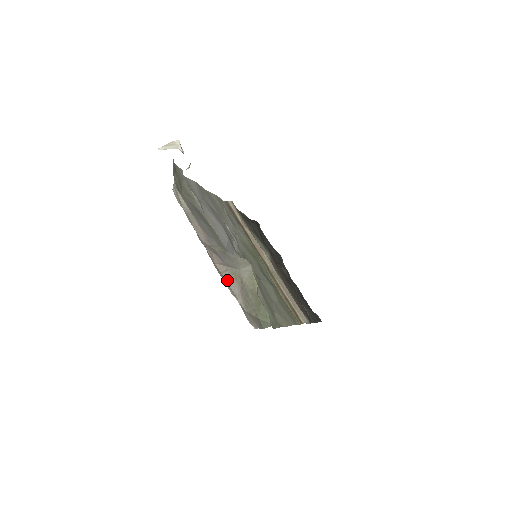
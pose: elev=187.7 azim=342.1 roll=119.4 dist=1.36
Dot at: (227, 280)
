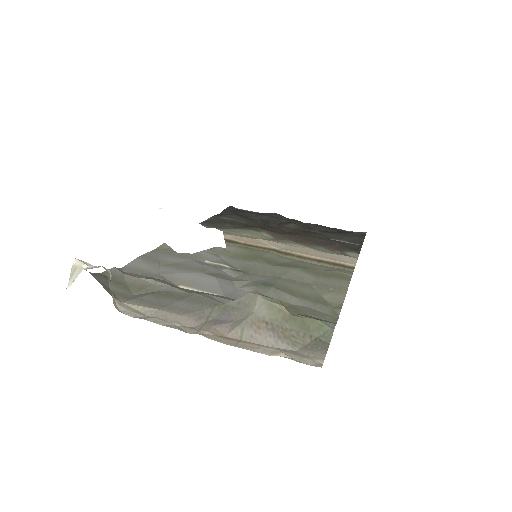
Dot at: (252, 340)
